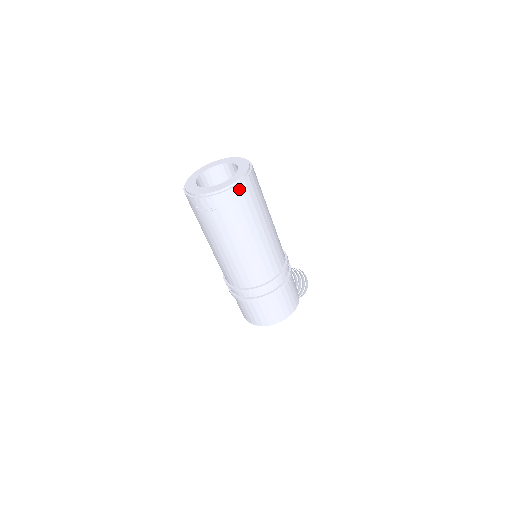
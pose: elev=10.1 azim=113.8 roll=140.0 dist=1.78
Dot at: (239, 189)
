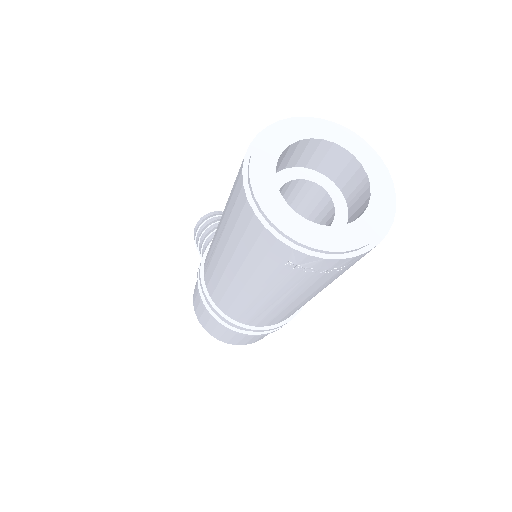
Dot at: occluded
